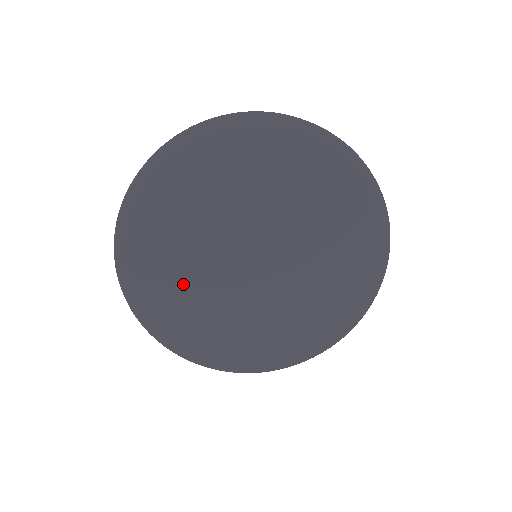
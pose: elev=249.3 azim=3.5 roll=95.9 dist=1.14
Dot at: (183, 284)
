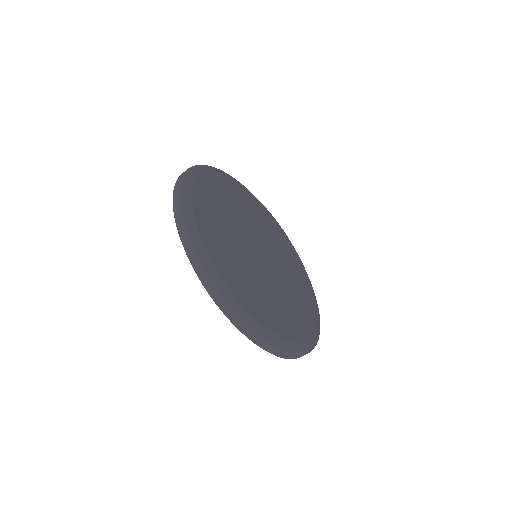
Dot at: (239, 266)
